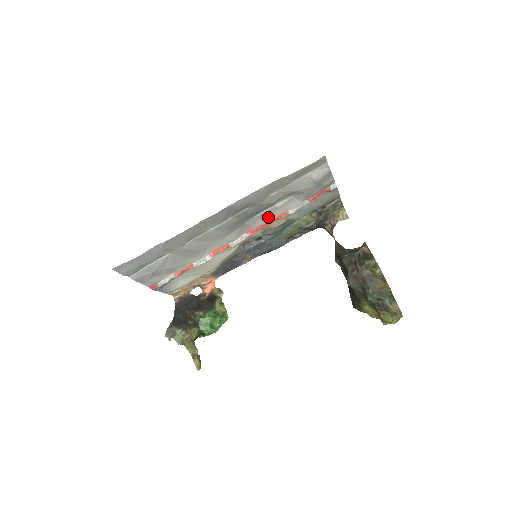
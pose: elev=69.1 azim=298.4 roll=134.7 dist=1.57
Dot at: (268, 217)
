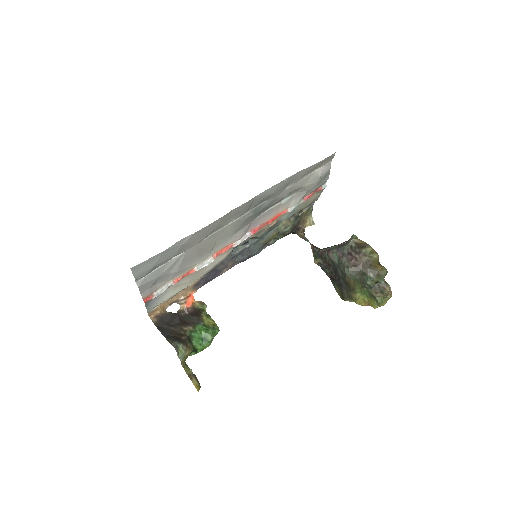
Dot at: (272, 214)
